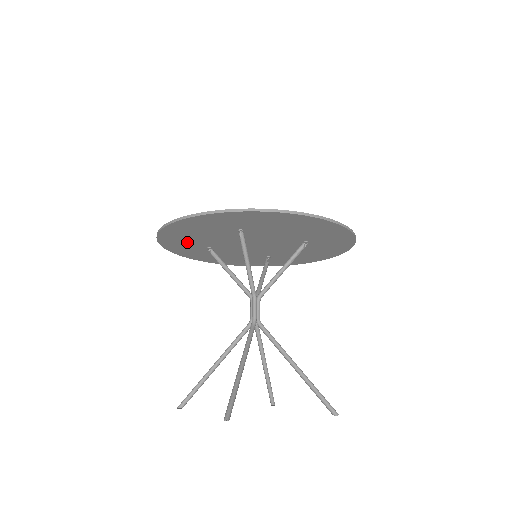
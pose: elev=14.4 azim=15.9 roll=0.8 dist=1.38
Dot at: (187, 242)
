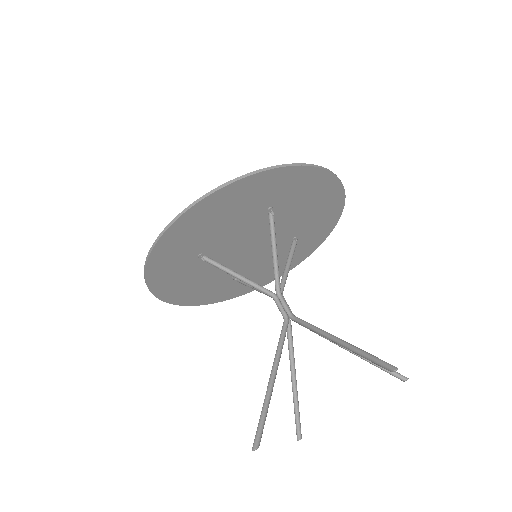
Dot at: (209, 289)
